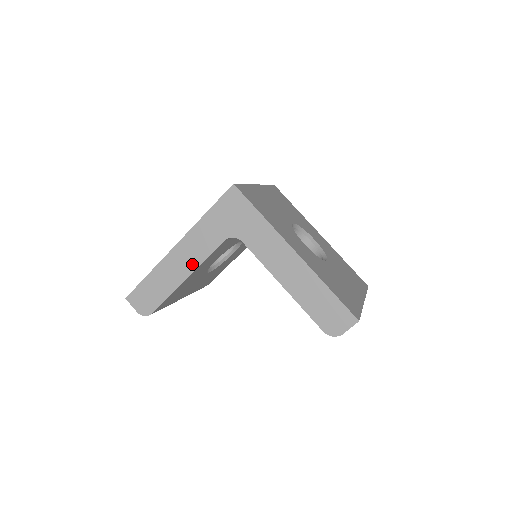
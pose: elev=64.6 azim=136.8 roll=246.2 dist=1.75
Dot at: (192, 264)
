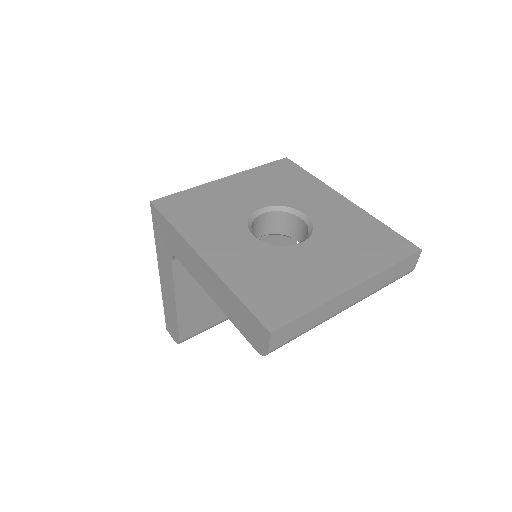
Dot at: (171, 290)
